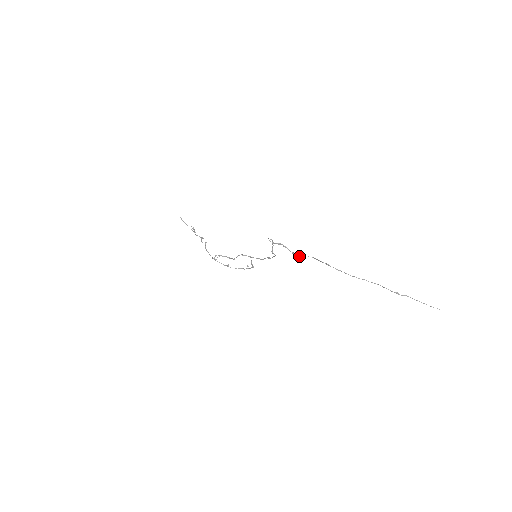
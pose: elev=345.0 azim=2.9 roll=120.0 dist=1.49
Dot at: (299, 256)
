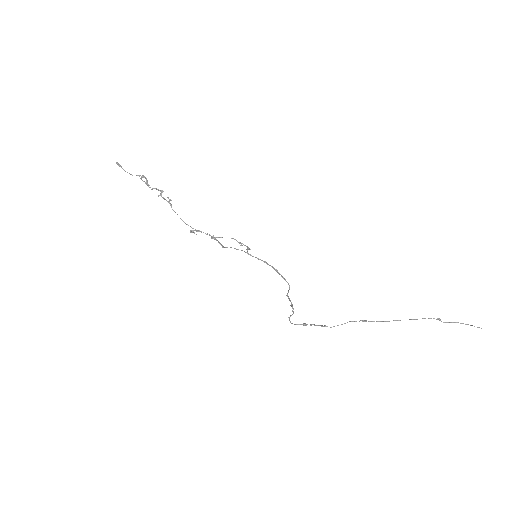
Dot at: occluded
